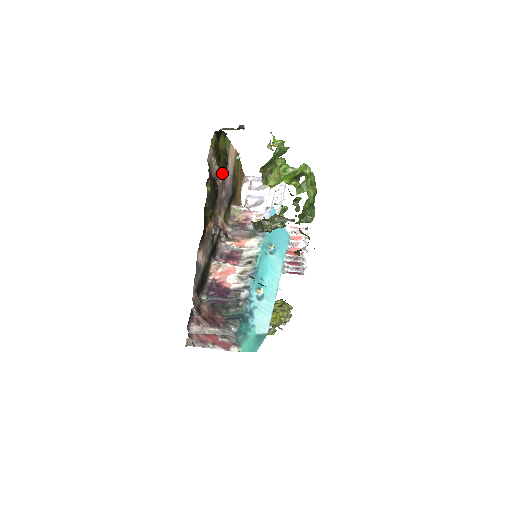
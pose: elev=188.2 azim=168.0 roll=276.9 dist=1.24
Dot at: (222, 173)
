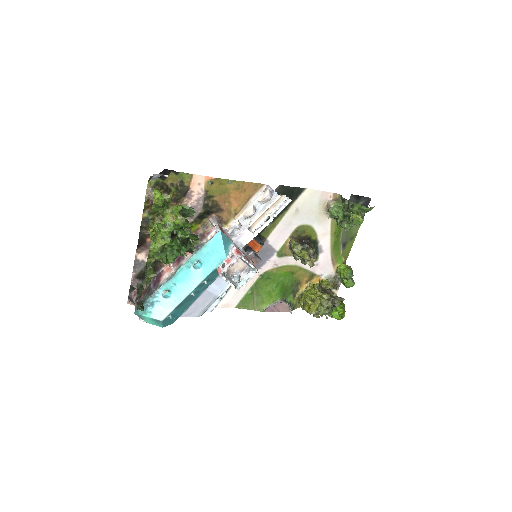
Dot at: (175, 200)
